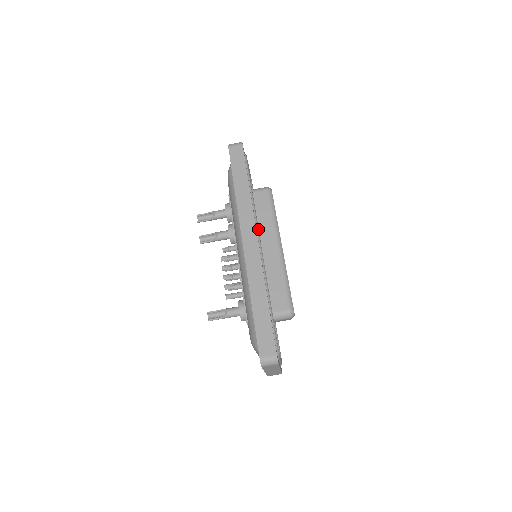
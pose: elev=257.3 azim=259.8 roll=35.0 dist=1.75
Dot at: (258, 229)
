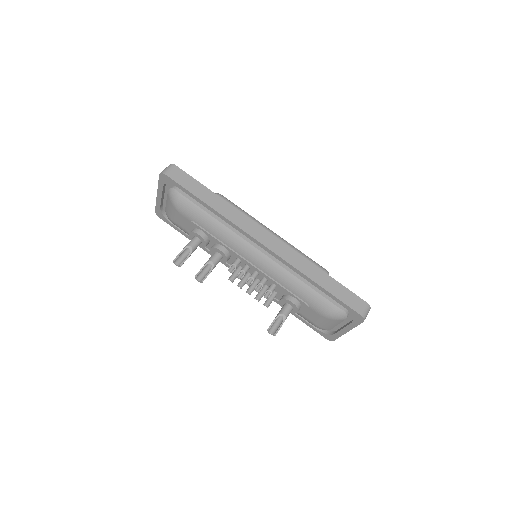
Dot at: occluded
